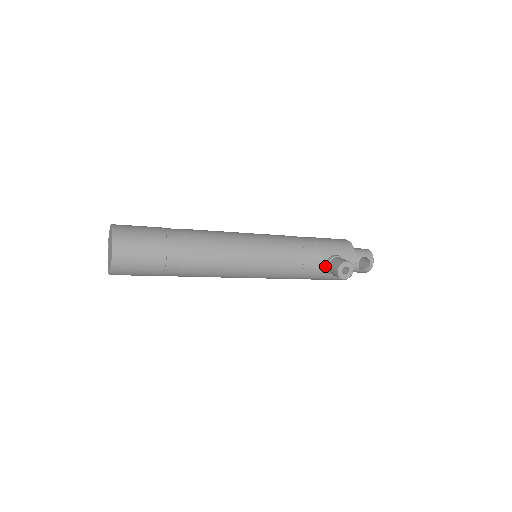
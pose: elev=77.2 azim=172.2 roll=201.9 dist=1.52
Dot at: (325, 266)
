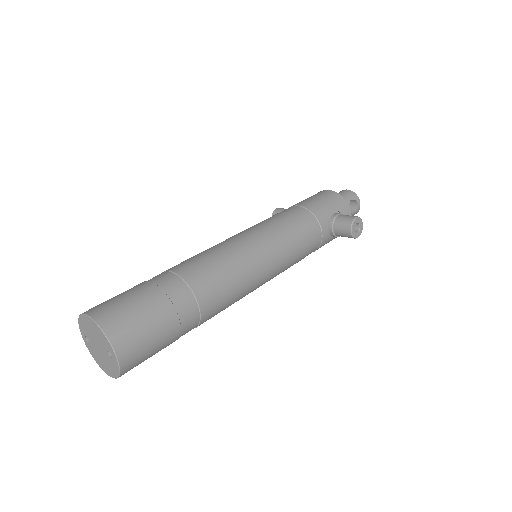
Dot at: (328, 231)
